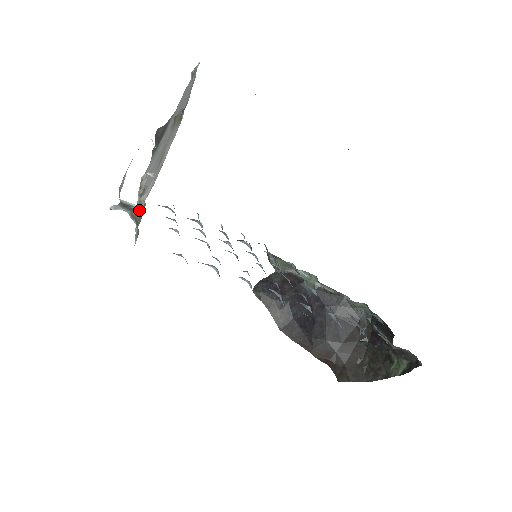
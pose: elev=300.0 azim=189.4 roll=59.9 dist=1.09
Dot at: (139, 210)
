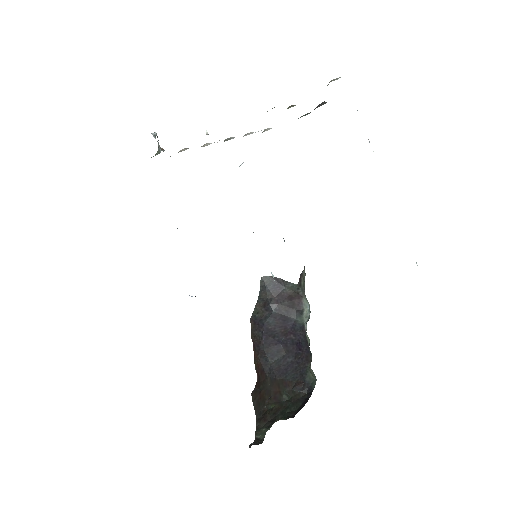
Dot at: (160, 150)
